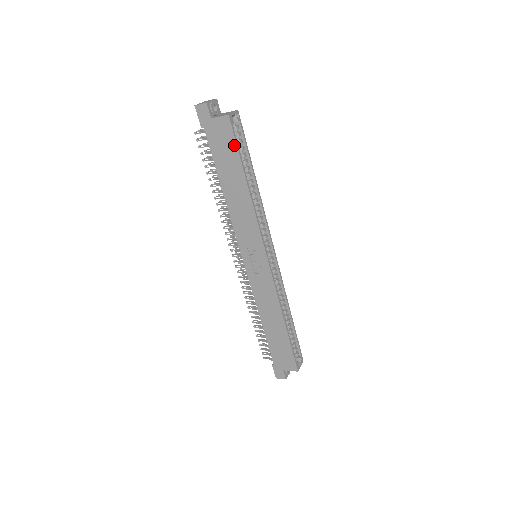
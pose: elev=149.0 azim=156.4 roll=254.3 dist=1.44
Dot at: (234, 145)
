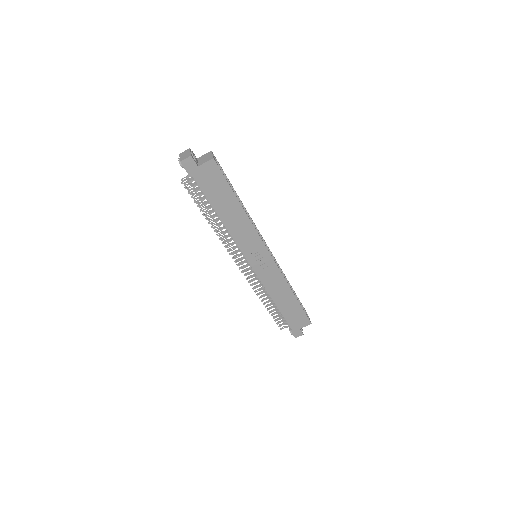
Dot at: (223, 180)
